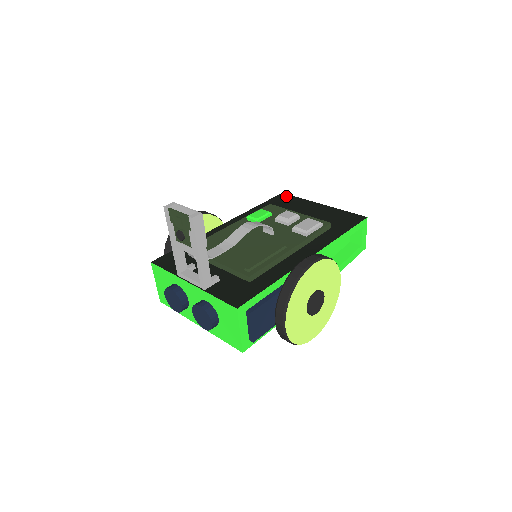
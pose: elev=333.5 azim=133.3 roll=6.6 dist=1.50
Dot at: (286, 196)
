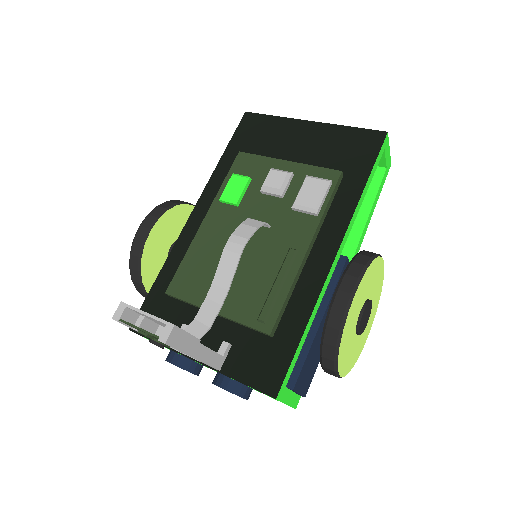
Dot at: (254, 118)
